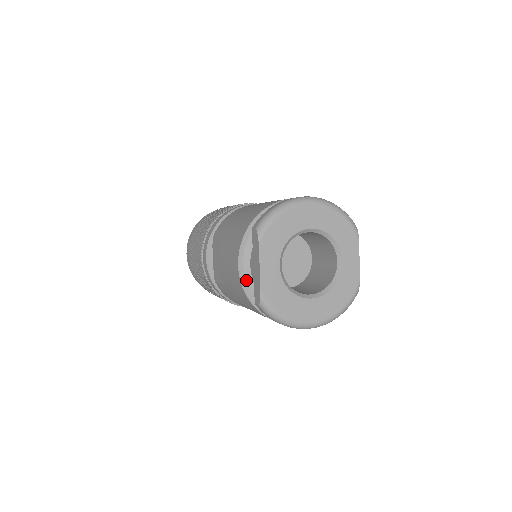
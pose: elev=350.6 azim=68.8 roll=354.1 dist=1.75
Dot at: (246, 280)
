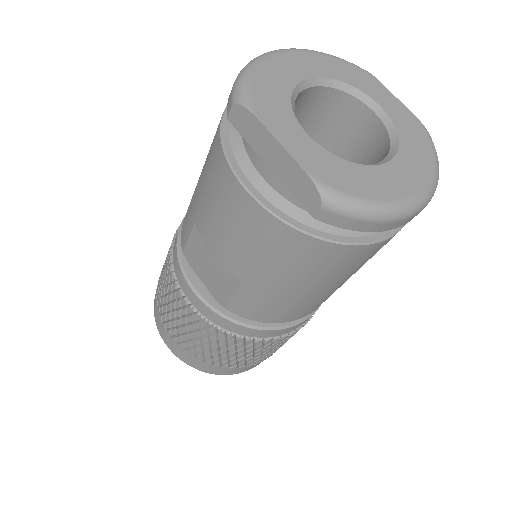
Dot at: (272, 203)
